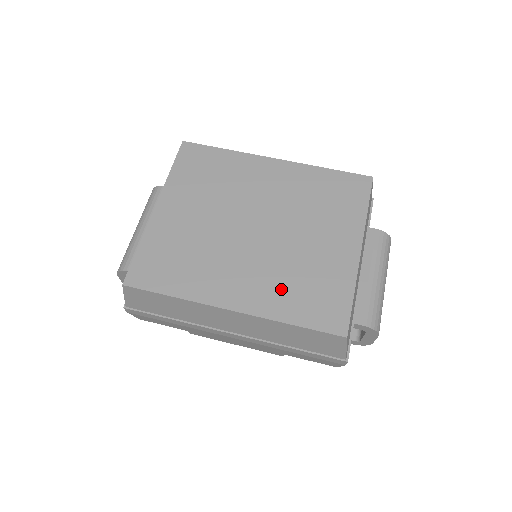
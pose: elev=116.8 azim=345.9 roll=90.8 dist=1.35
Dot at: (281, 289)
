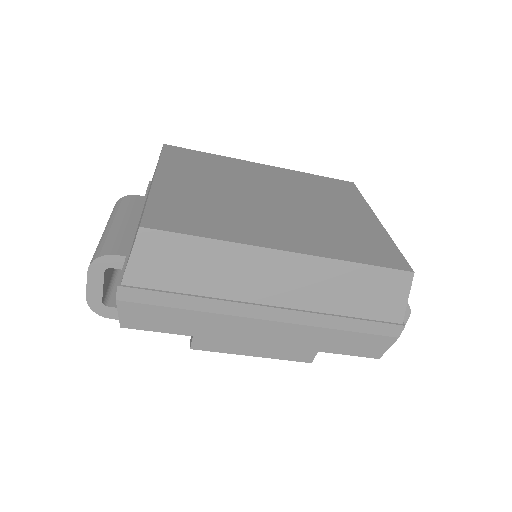
Dot at: (327, 238)
